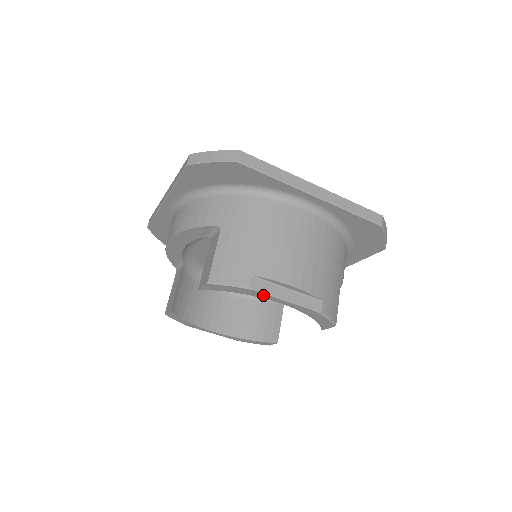
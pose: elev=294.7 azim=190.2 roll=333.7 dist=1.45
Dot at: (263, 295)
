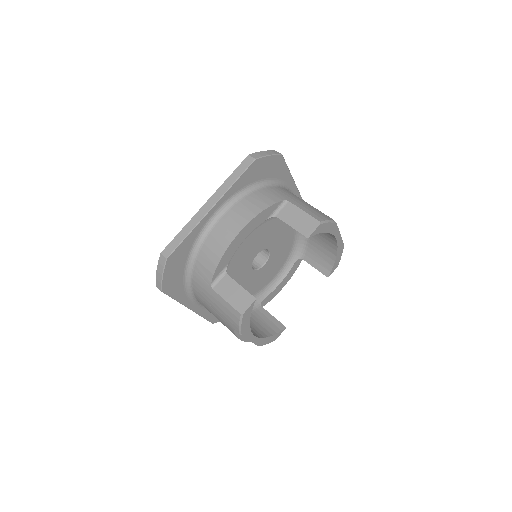
Dot at: (336, 230)
